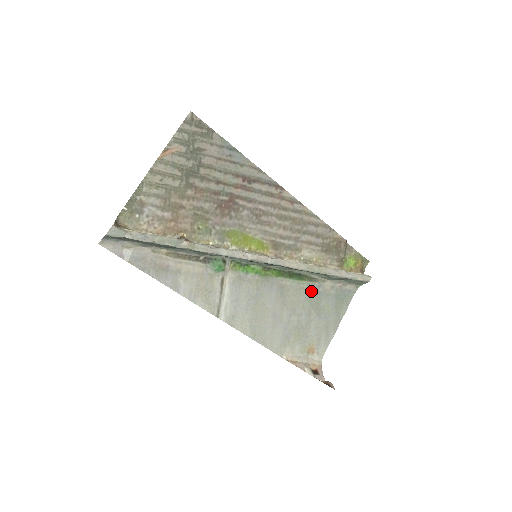
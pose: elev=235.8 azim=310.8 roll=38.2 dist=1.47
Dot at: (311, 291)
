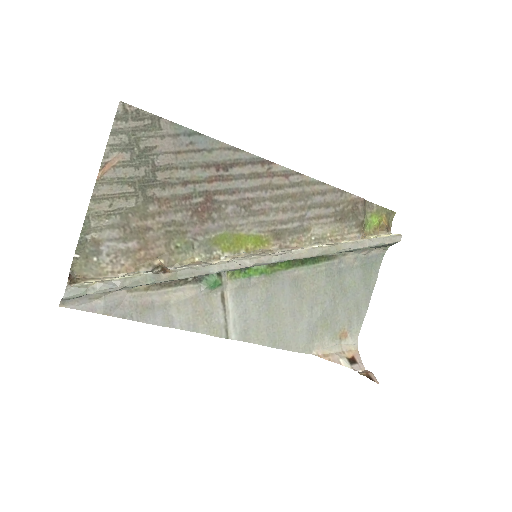
Dot at: (331, 271)
